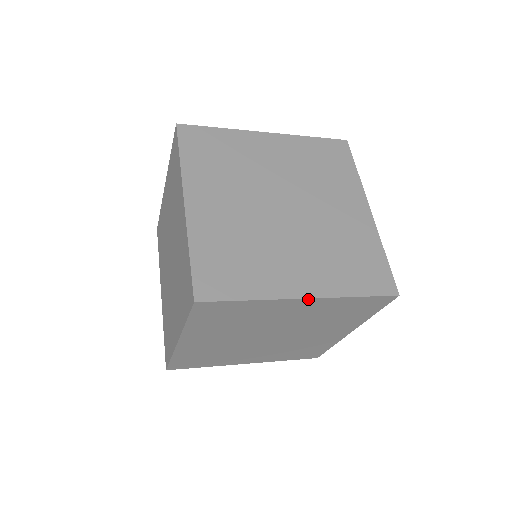
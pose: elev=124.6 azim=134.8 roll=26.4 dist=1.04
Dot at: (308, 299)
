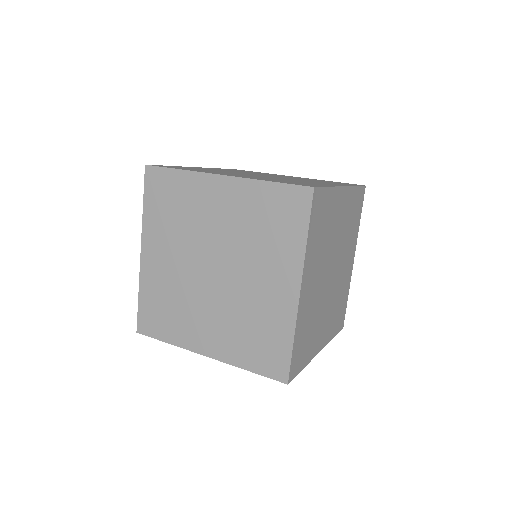
Dot at: (225, 177)
